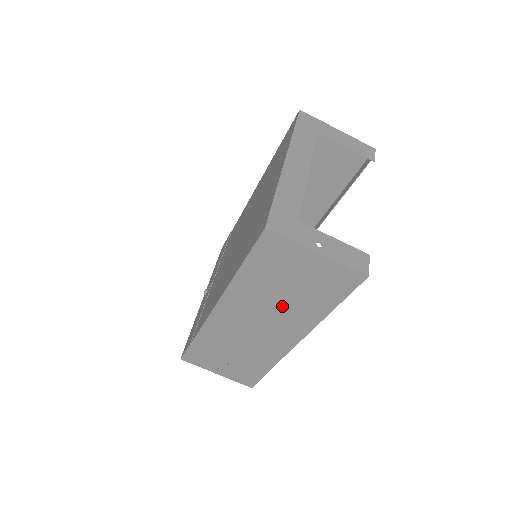
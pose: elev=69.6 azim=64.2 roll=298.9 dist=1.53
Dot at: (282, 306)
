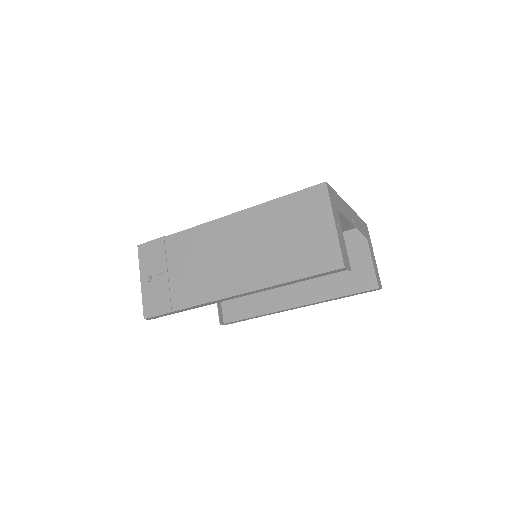
Dot at: (265, 251)
